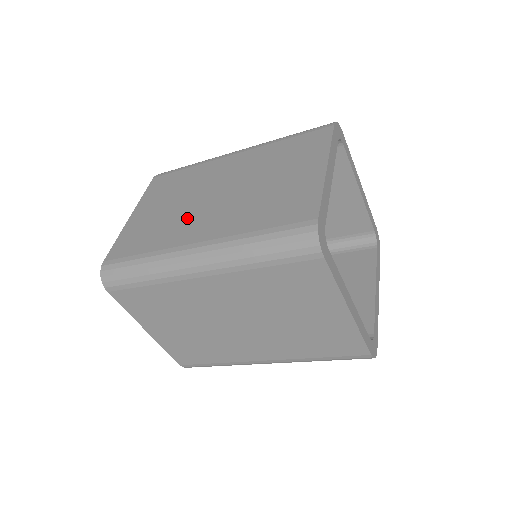
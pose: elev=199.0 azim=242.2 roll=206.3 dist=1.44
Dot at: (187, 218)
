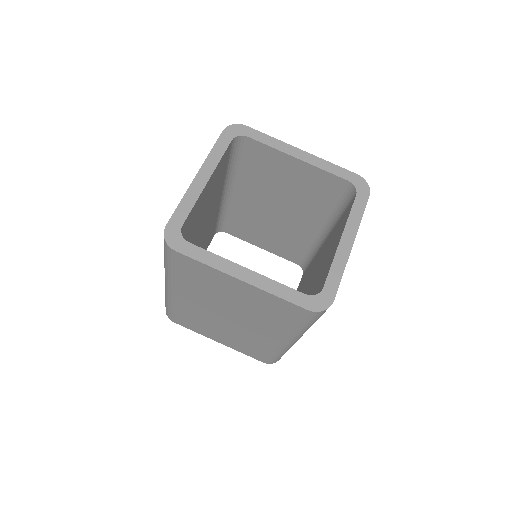
Dot at: occluded
